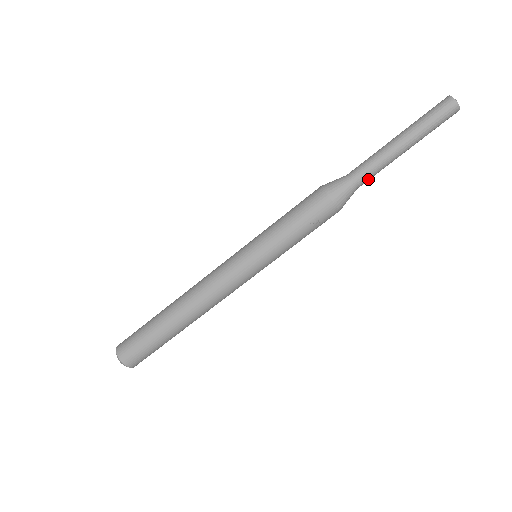
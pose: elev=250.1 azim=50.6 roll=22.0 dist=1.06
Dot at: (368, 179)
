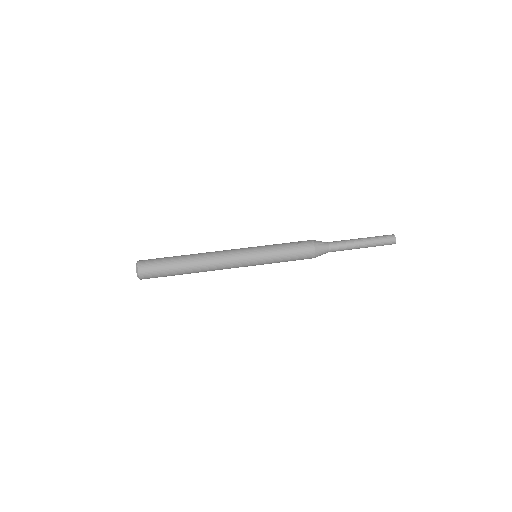
Dot at: (337, 244)
